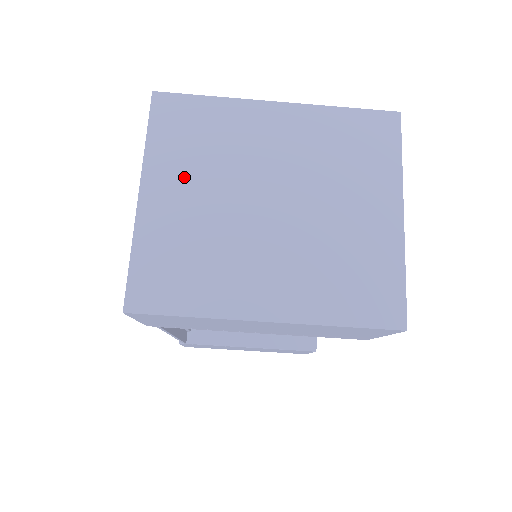
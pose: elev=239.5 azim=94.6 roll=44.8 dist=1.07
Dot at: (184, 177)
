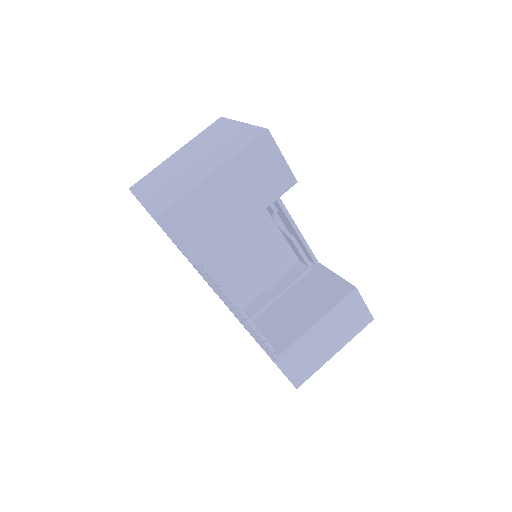
Dot at: (154, 187)
